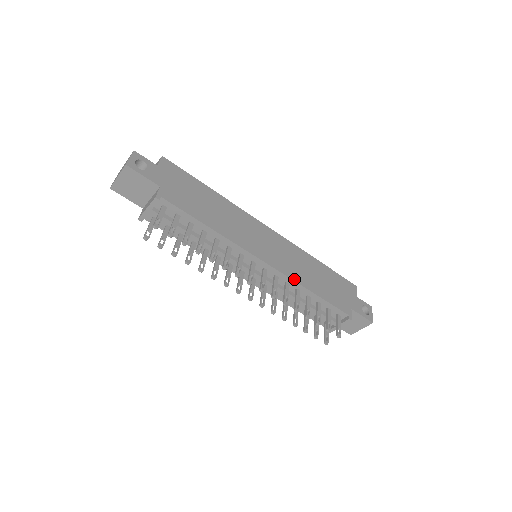
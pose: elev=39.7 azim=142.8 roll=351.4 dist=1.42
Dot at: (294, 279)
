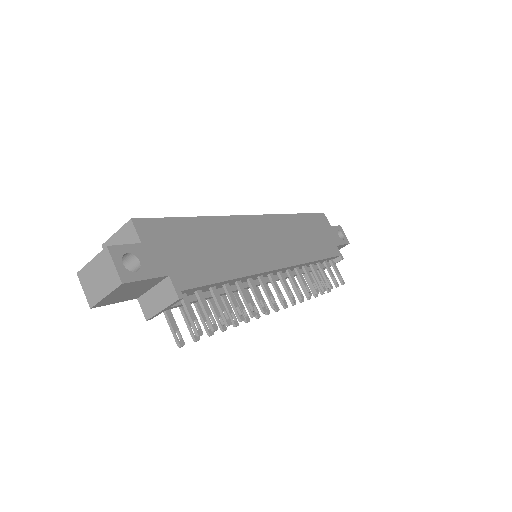
Dot at: (303, 261)
